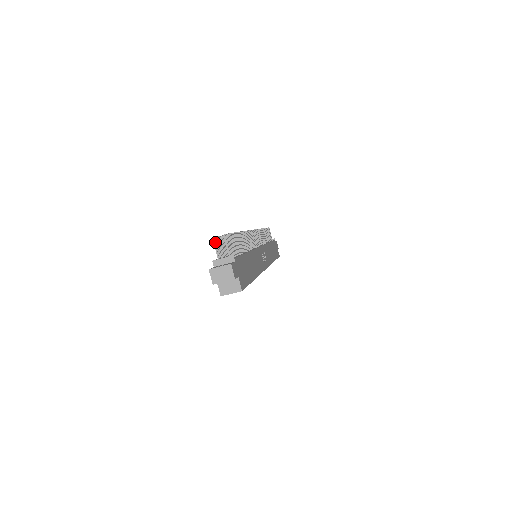
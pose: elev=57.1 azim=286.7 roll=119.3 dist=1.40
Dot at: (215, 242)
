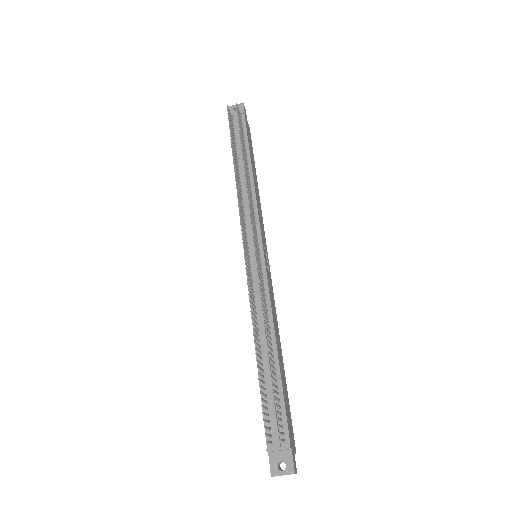
Dot at: occluded
